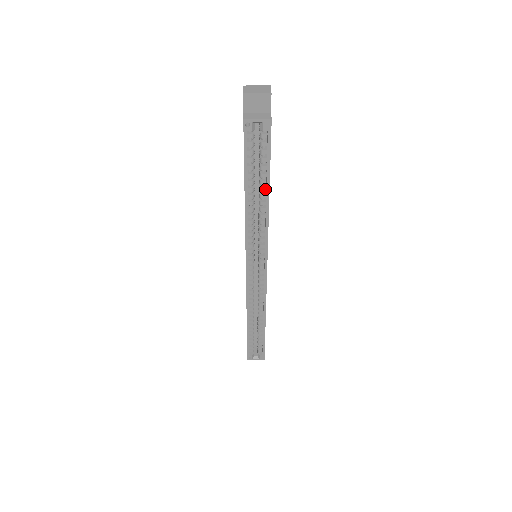
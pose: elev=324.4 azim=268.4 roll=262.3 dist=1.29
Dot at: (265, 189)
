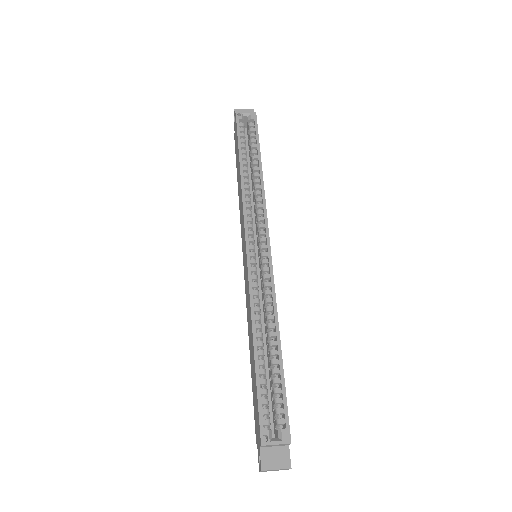
Dot at: (257, 162)
